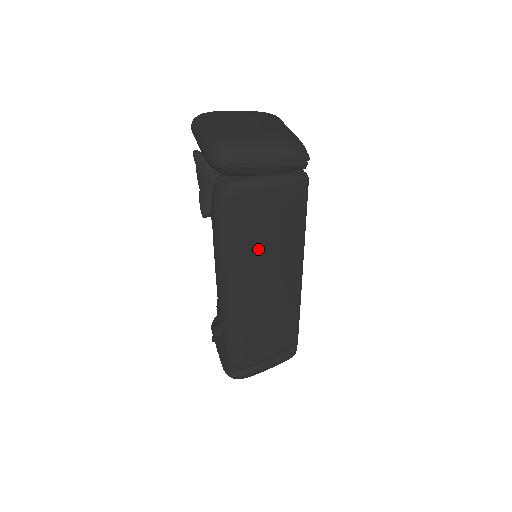
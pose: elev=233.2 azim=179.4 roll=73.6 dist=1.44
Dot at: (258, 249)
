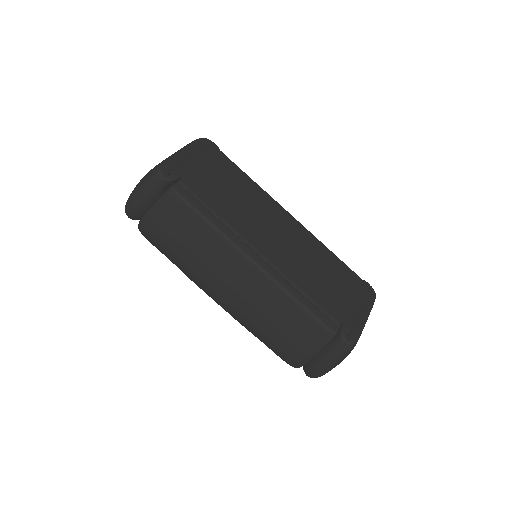
Dot at: (192, 259)
